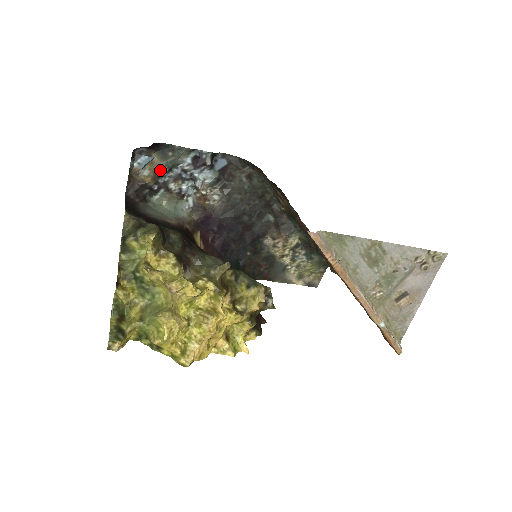
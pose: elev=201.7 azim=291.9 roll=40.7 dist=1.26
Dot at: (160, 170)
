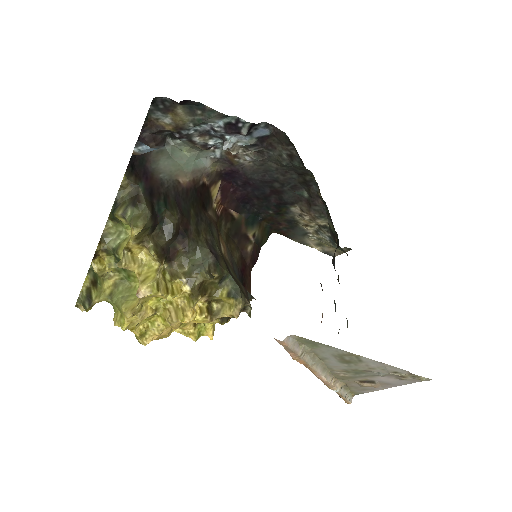
Dot at: (184, 124)
